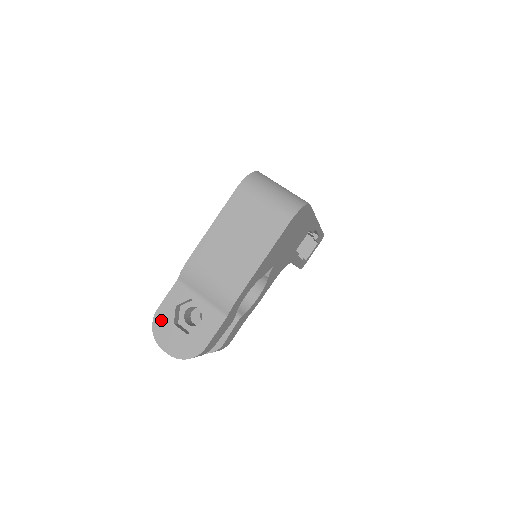
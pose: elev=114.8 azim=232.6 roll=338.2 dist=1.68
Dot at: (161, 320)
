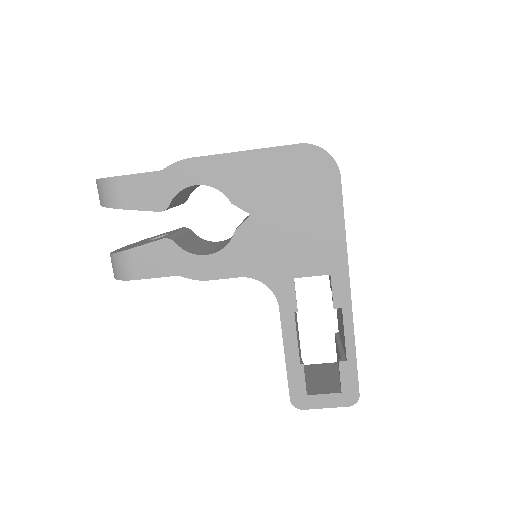
Dot at: occluded
